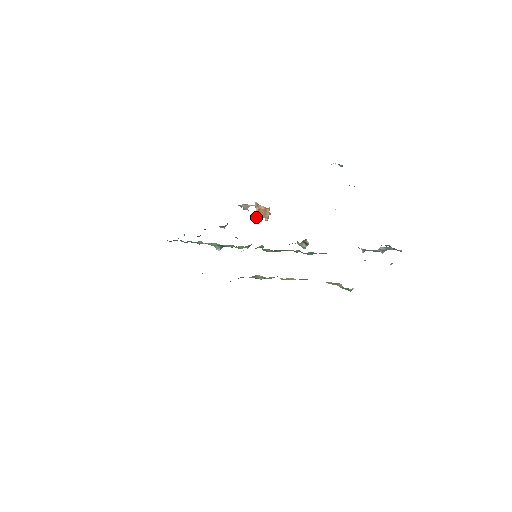
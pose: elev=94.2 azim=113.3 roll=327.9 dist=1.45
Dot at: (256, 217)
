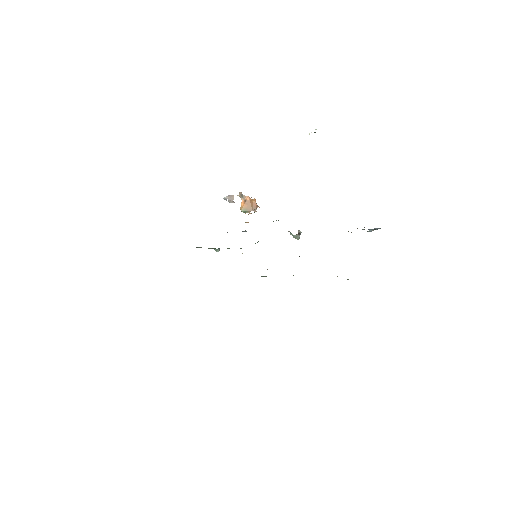
Dot at: (244, 211)
